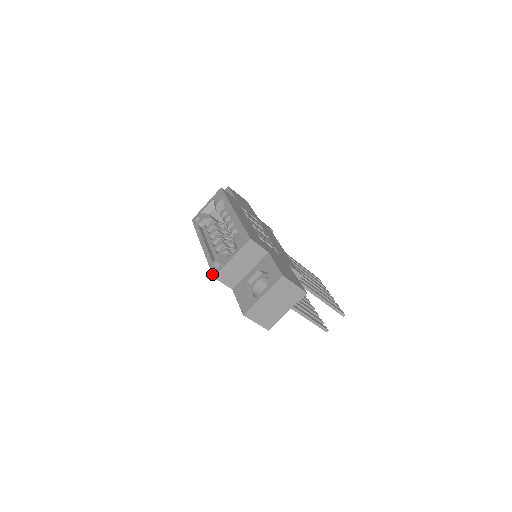
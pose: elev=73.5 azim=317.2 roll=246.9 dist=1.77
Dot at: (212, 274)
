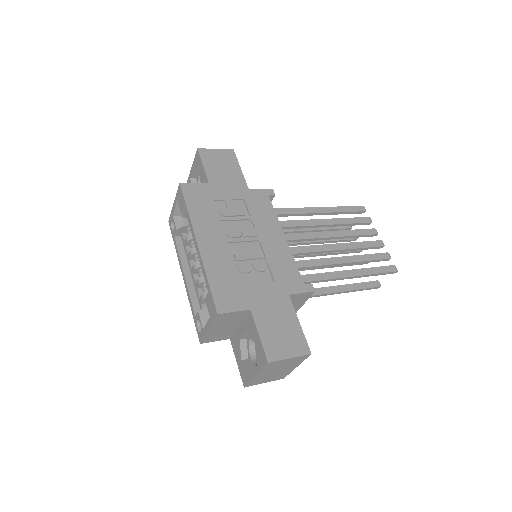
Dot at: occluded
